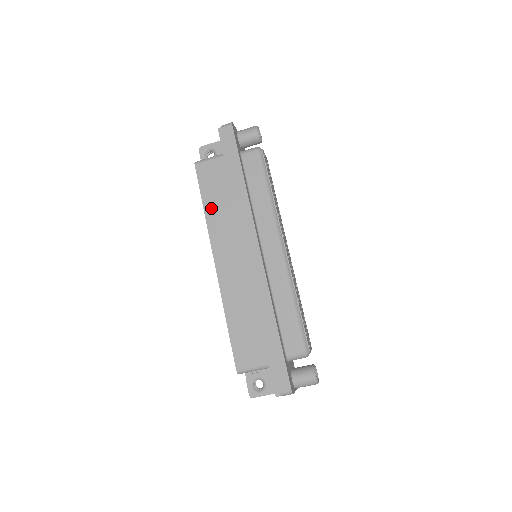
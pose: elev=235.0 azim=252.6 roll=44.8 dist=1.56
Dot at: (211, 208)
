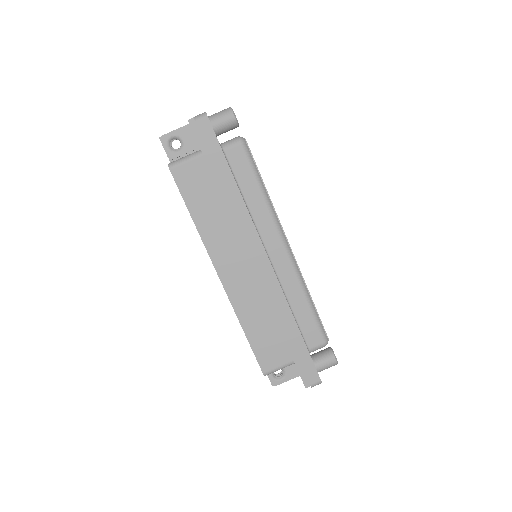
Dot at: (201, 218)
